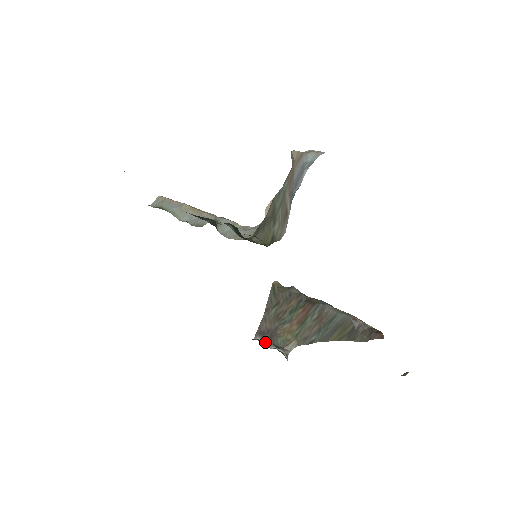
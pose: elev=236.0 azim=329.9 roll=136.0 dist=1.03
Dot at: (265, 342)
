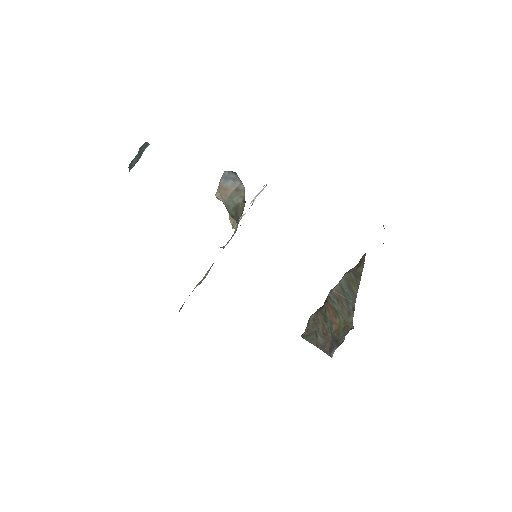
Dot at: (338, 346)
